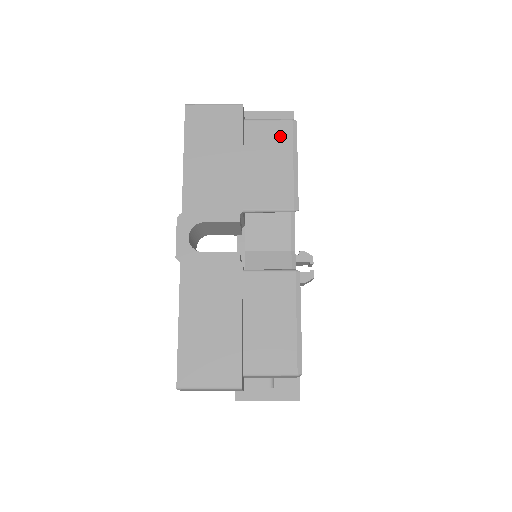
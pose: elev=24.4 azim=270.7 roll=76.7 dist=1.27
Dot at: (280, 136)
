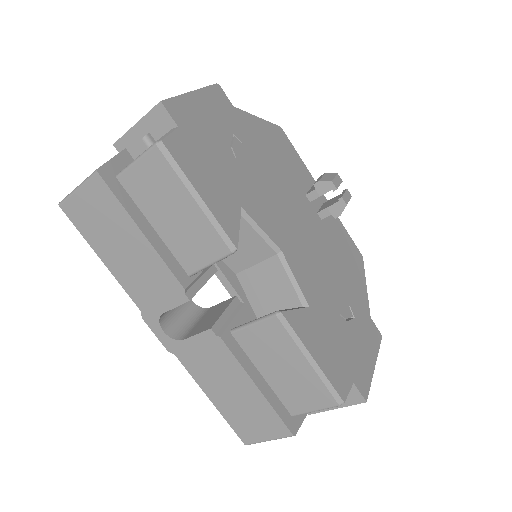
Dot at: (160, 174)
